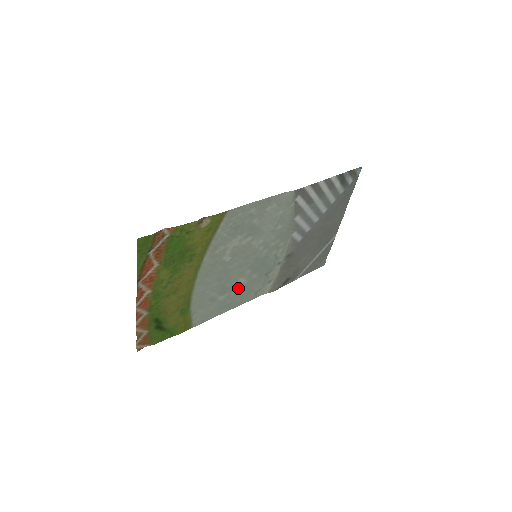
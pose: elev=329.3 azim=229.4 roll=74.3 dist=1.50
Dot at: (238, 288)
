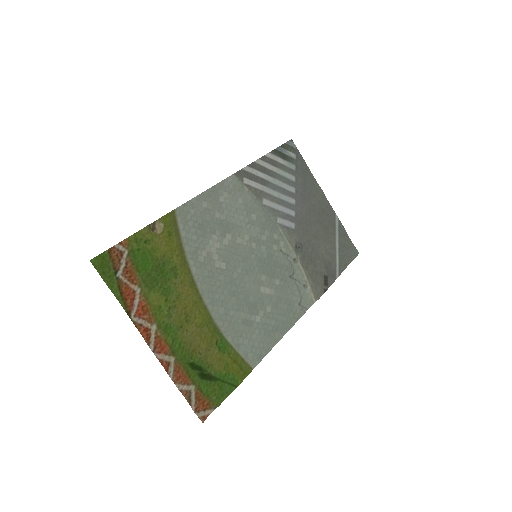
Dot at: (269, 302)
